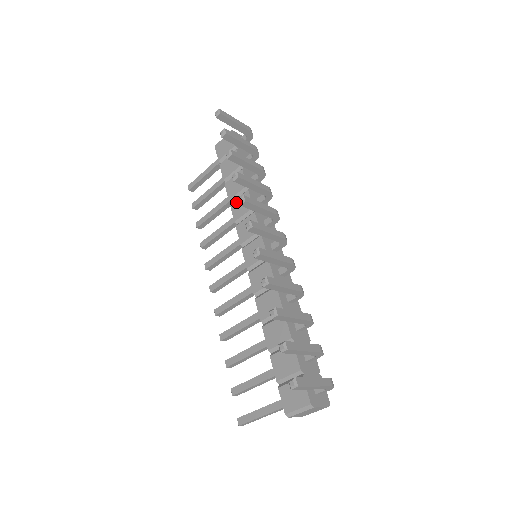
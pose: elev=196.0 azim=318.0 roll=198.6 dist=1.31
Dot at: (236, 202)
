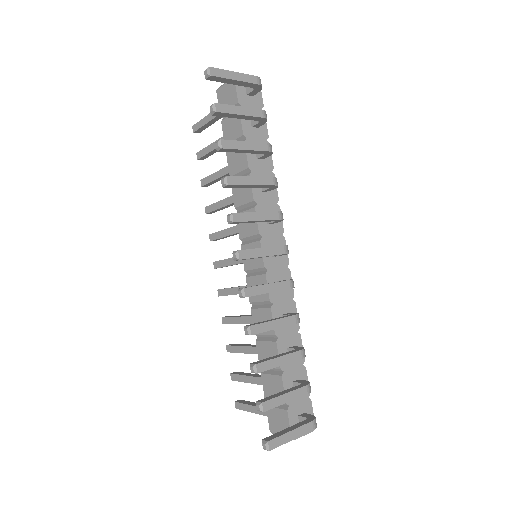
Dot at: occluded
